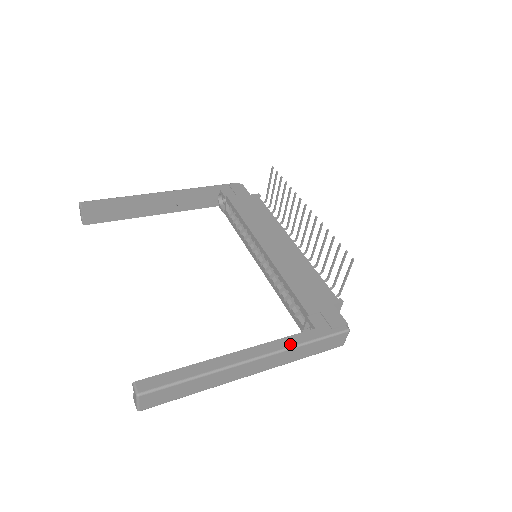
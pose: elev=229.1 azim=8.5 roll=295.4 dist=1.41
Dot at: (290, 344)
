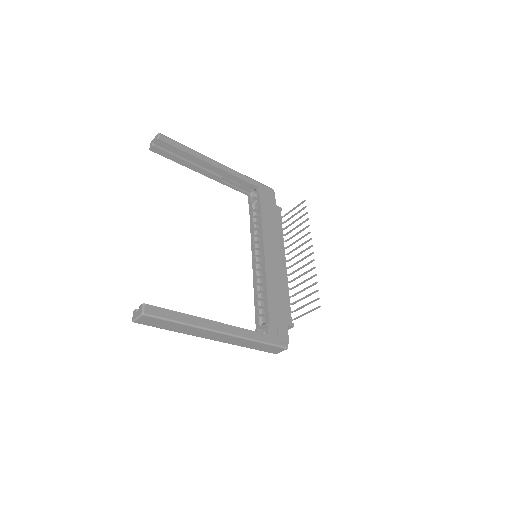
Dot at: (249, 336)
